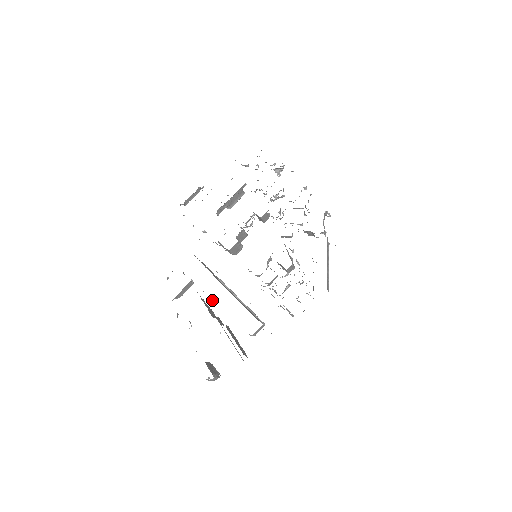
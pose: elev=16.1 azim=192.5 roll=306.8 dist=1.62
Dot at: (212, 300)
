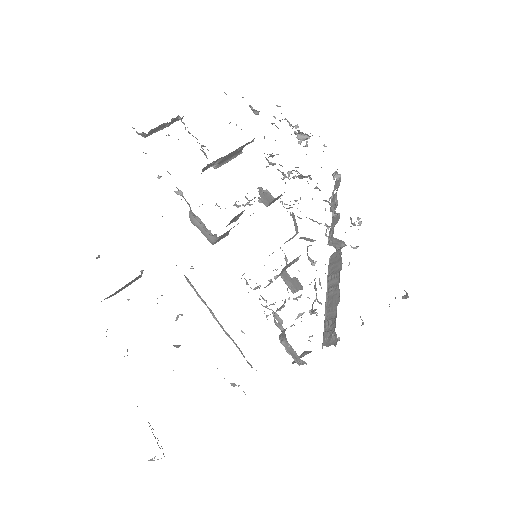
Dot at: occluded
